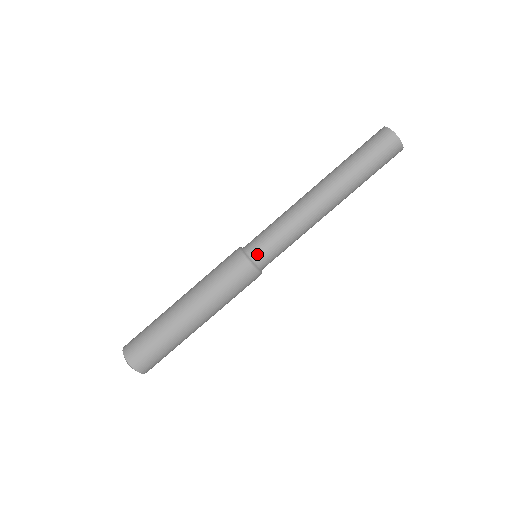
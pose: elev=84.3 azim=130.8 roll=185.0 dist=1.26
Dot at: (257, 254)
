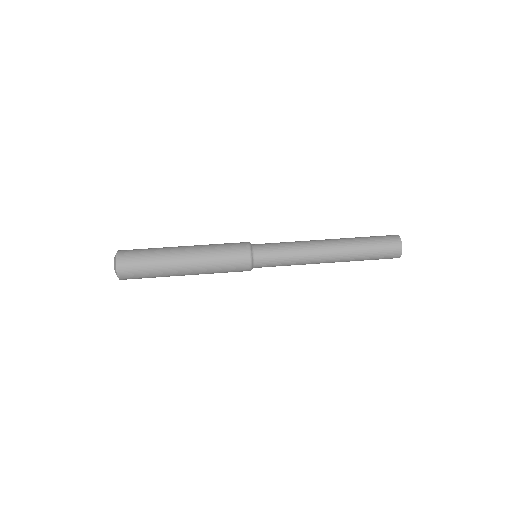
Dot at: (258, 244)
